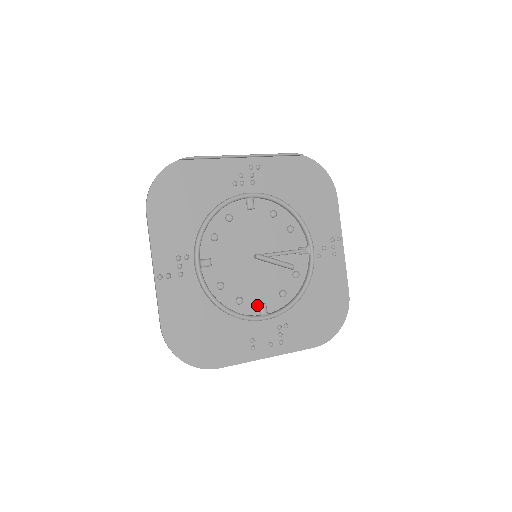
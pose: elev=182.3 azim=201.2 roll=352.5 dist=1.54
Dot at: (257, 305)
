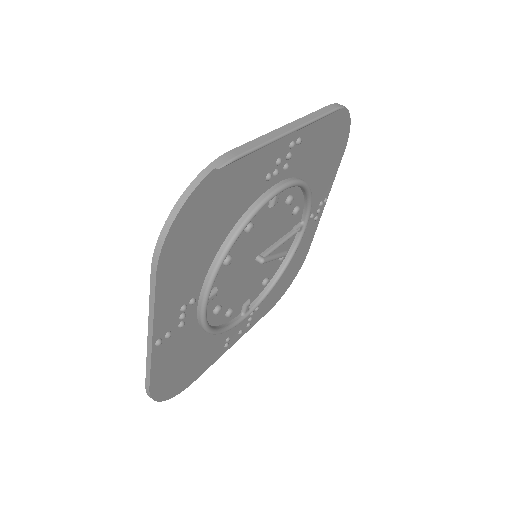
Dot at: (241, 306)
